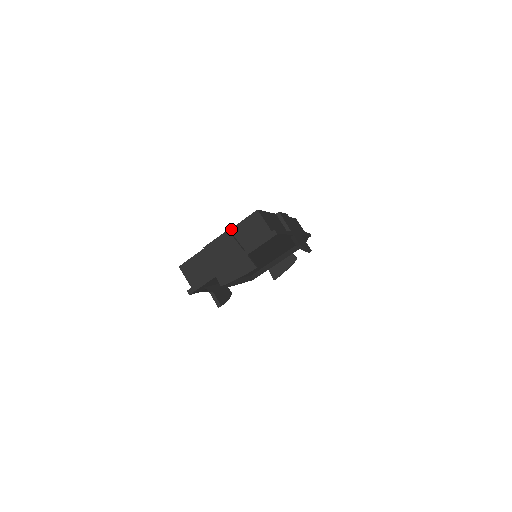
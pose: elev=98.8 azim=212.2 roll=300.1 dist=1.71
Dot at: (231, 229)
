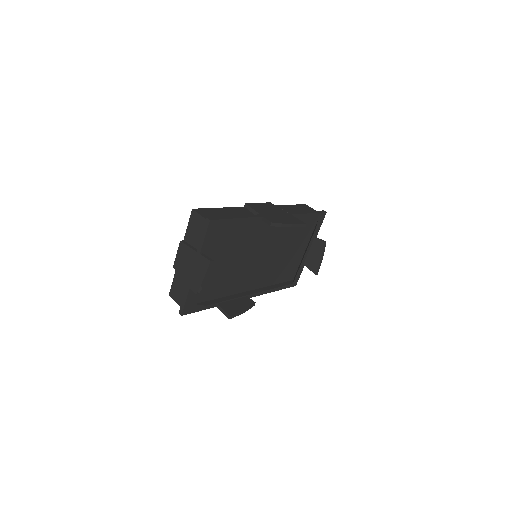
Dot at: (184, 239)
